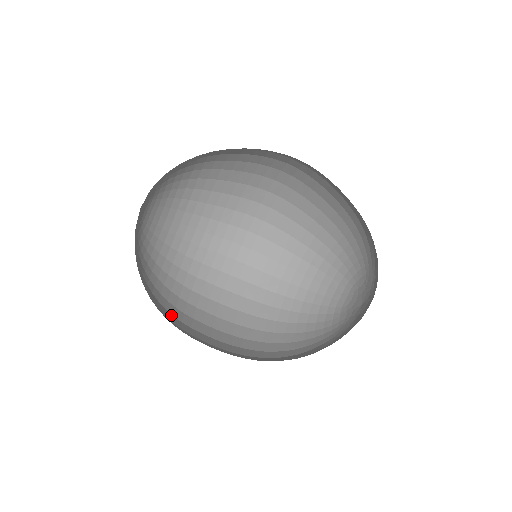
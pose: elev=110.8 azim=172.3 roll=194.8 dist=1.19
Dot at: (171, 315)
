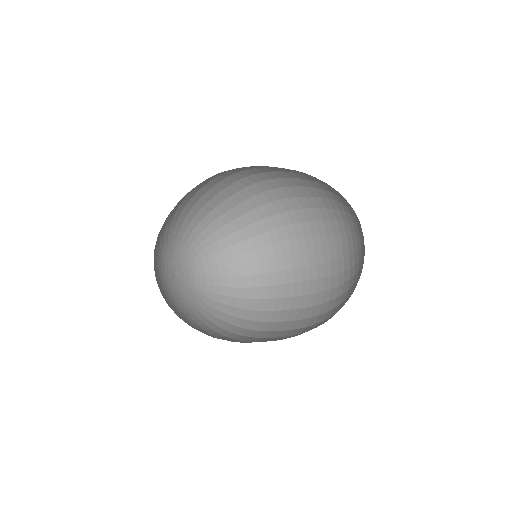
Dot at: (250, 322)
